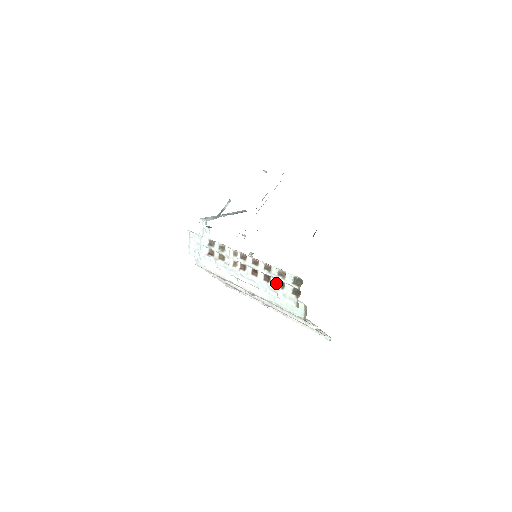
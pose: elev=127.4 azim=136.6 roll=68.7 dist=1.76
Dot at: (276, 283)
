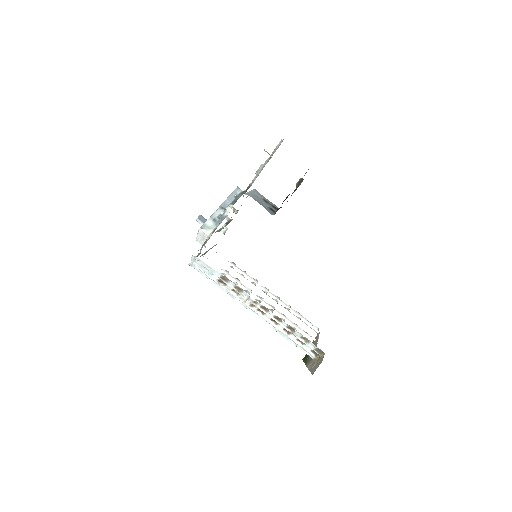
Dot at: (296, 338)
